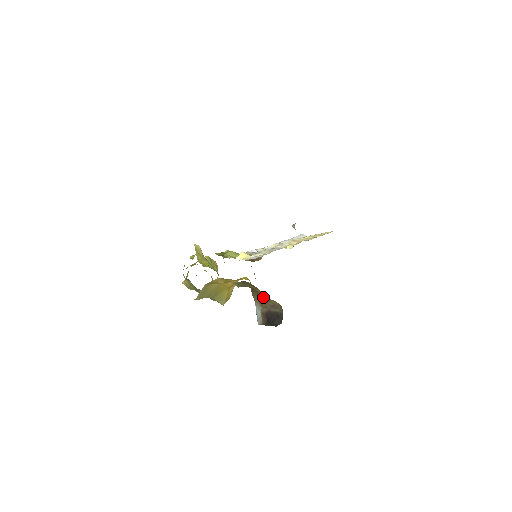
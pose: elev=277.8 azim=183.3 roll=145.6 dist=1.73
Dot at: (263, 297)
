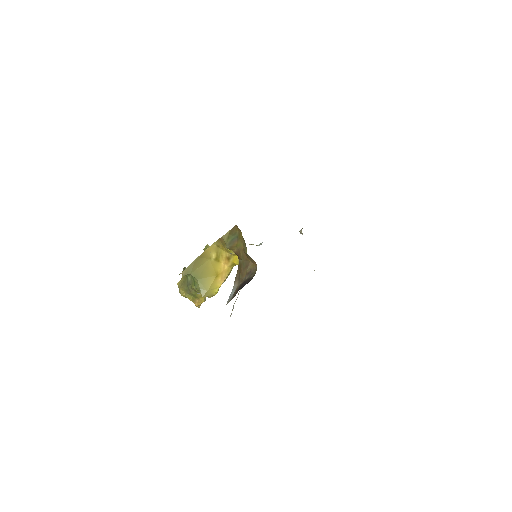
Dot at: (244, 263)
